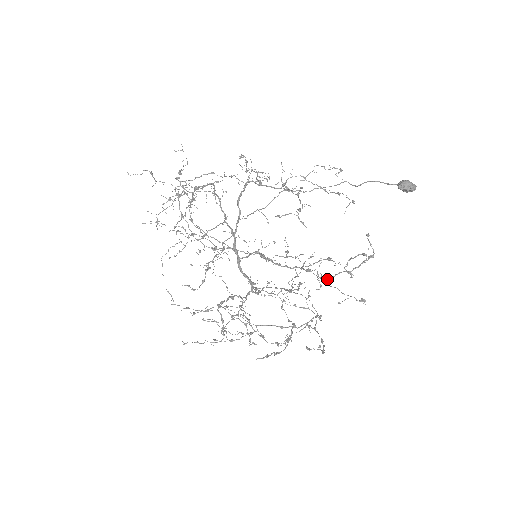
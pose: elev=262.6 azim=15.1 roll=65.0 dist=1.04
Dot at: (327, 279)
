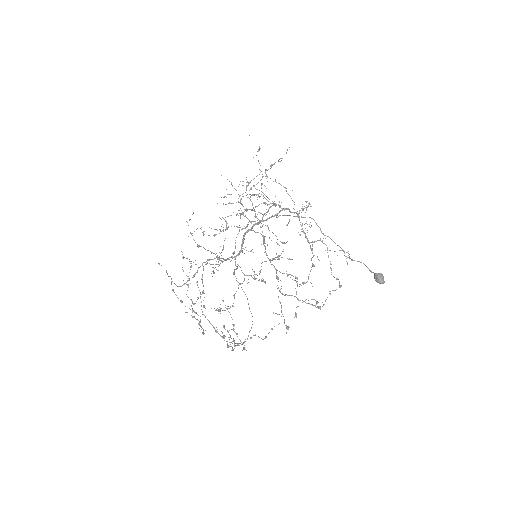
Dot at: (282, 293)
